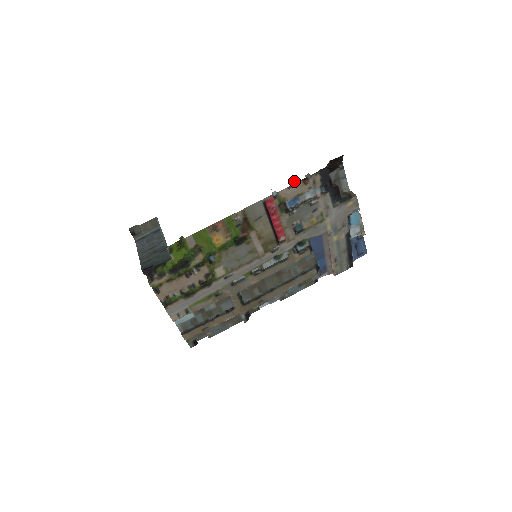
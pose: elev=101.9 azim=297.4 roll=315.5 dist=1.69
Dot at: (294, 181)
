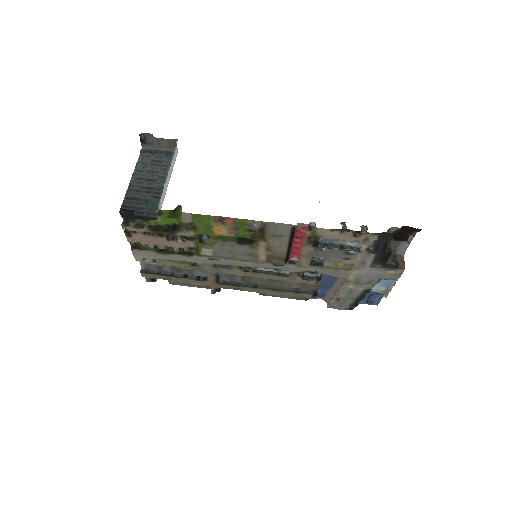
Dot at: (344, 225)
